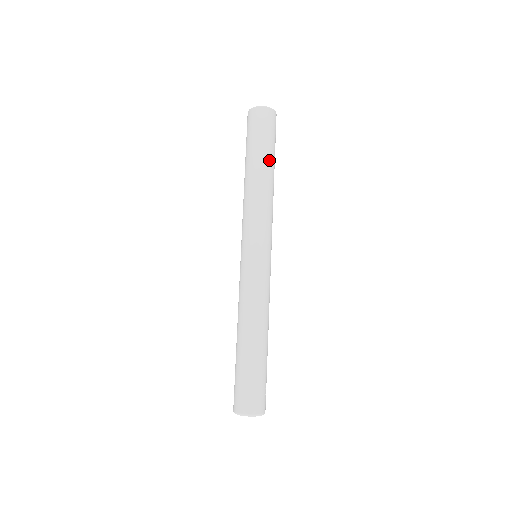
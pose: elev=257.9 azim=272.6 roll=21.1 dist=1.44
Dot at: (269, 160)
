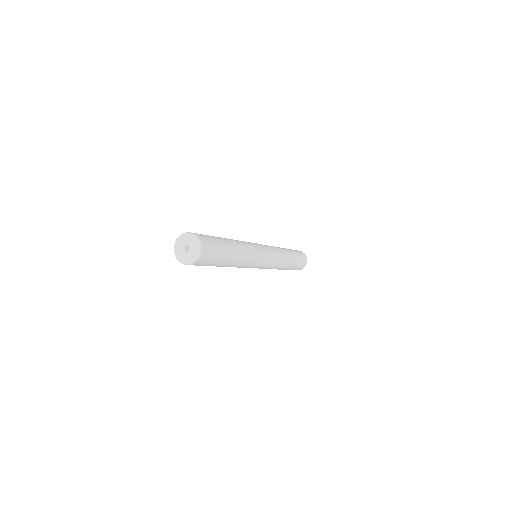
Dot at: (295, 258)
